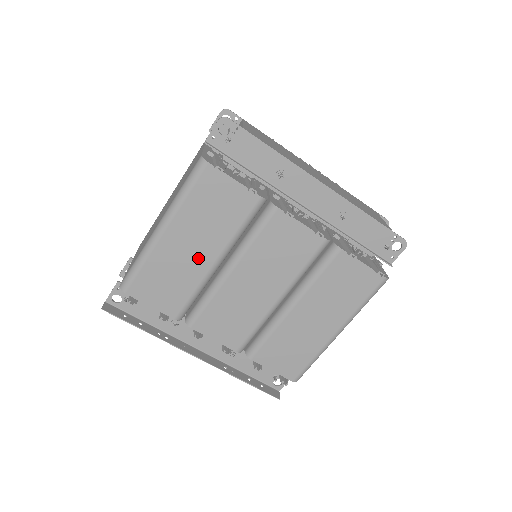
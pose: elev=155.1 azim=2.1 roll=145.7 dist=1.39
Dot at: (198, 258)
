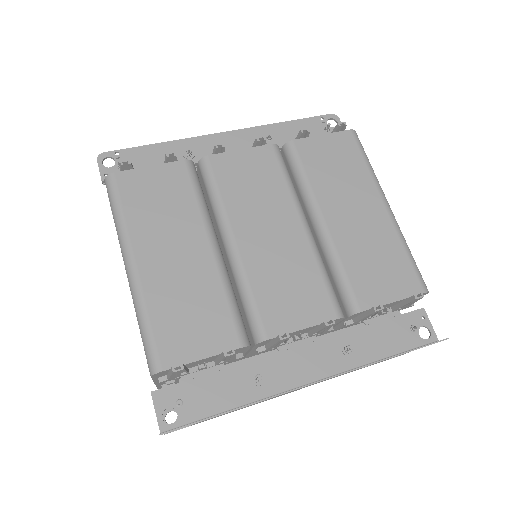
Dot at: (192, 259)
